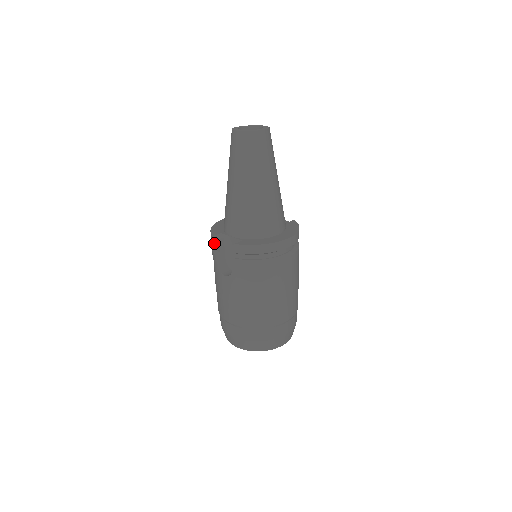
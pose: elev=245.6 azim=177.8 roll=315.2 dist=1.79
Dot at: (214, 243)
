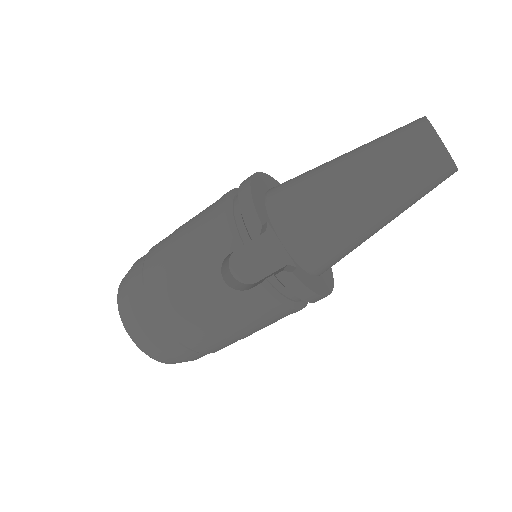
Dot at: (254, 235)
